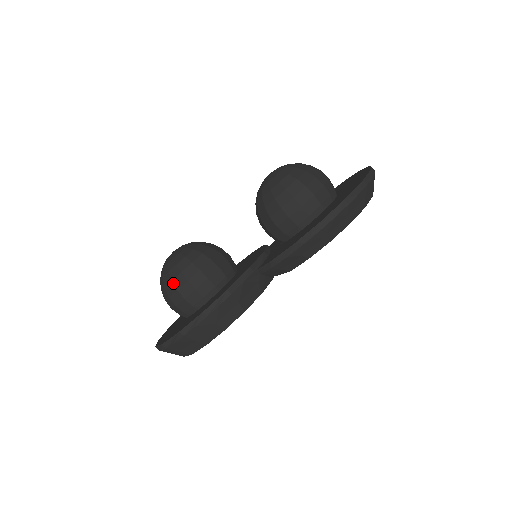
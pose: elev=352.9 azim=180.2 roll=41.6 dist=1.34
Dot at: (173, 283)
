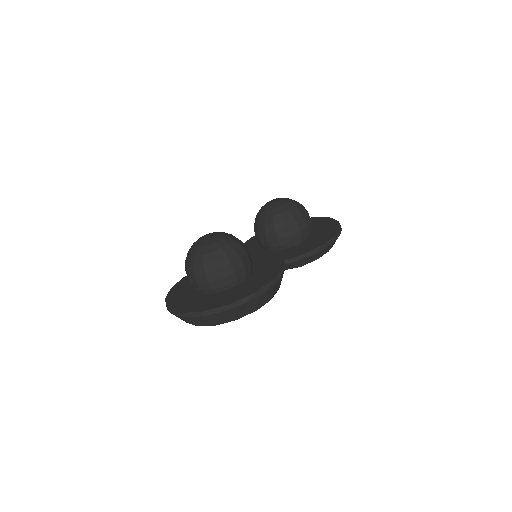
Dot at: (228, 257)
